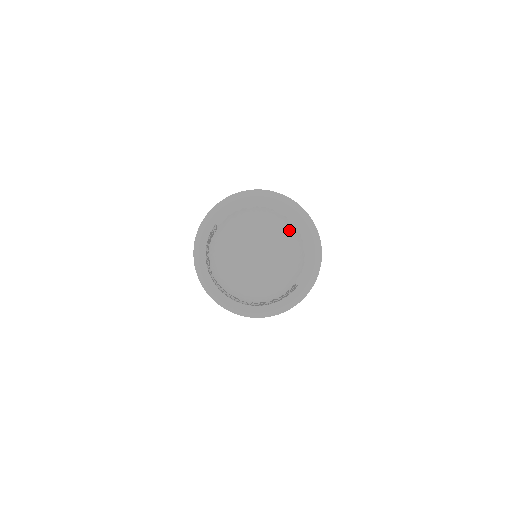
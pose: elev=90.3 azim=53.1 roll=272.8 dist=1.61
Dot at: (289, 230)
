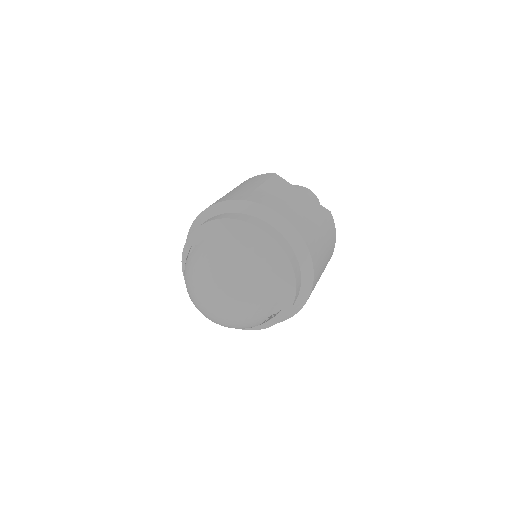
Dot at: (253, 268)
